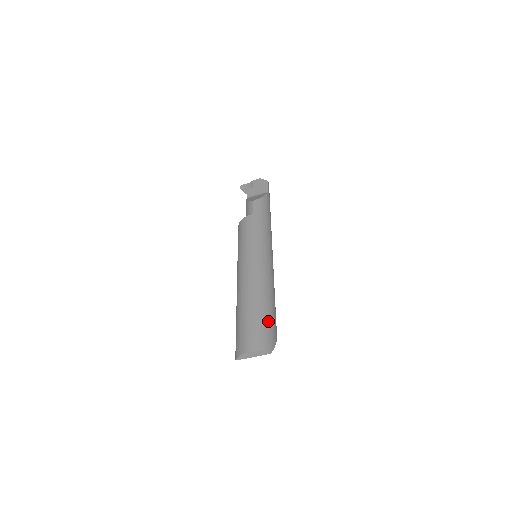
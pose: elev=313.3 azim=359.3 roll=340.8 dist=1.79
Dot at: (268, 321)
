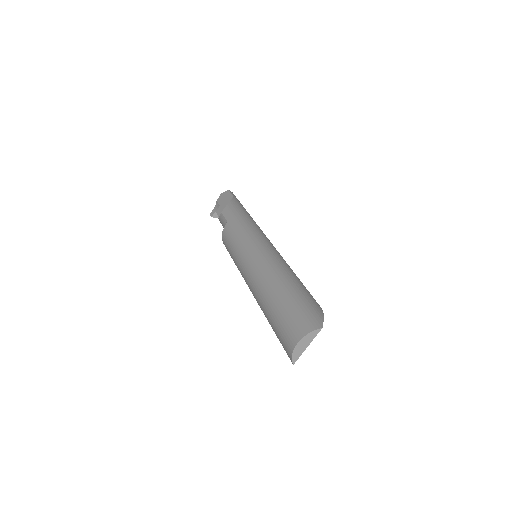
Dot at: (299, 299)
